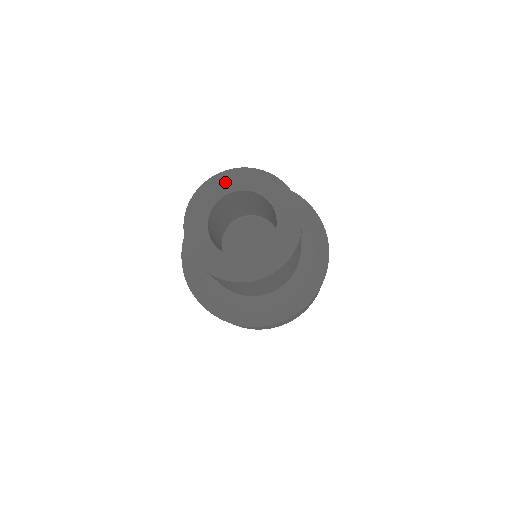
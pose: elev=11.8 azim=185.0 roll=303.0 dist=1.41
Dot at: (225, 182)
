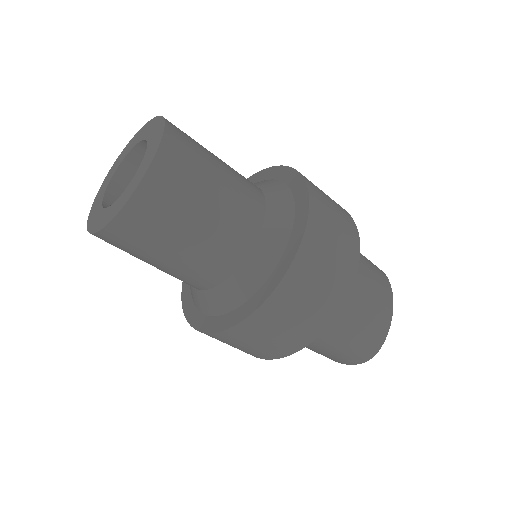
Dot at: (118, 162)
